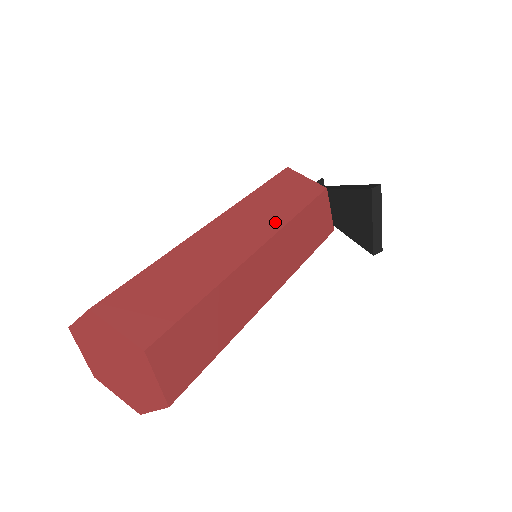
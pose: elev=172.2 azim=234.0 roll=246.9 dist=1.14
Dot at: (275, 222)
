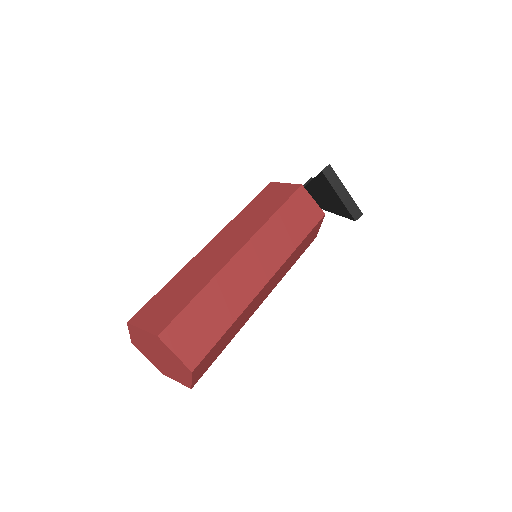
Dot at: (255, 226)
